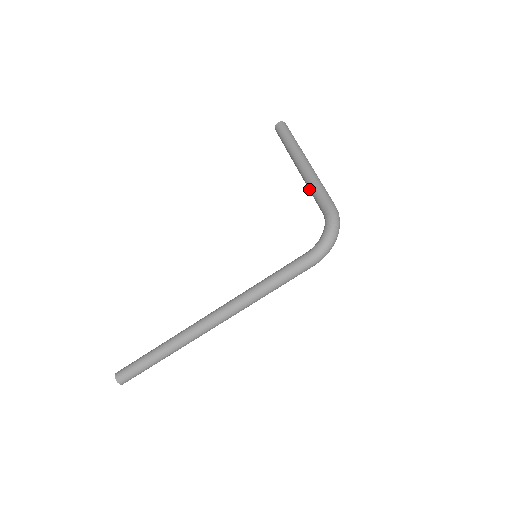
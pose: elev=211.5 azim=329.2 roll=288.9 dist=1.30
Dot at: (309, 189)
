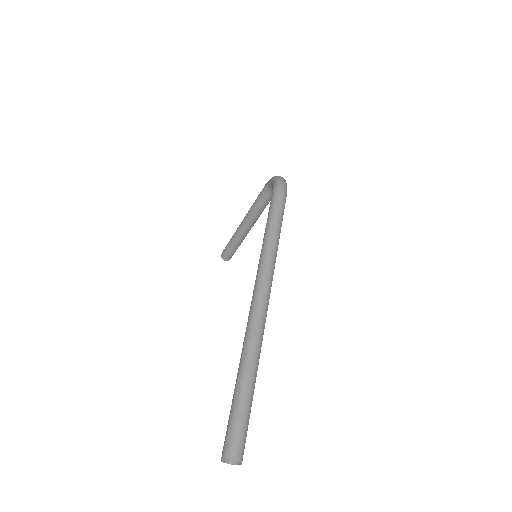
Dot at: (254, 212)
